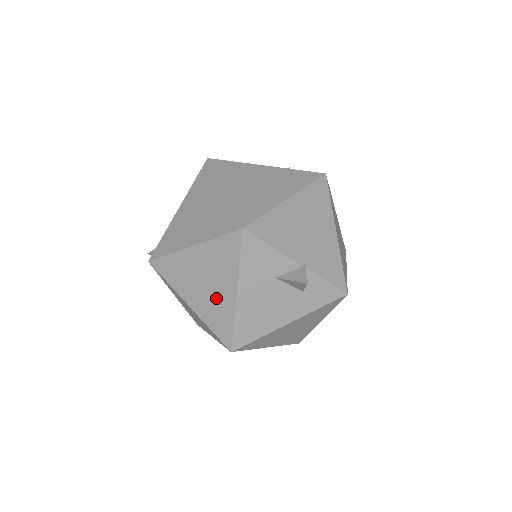
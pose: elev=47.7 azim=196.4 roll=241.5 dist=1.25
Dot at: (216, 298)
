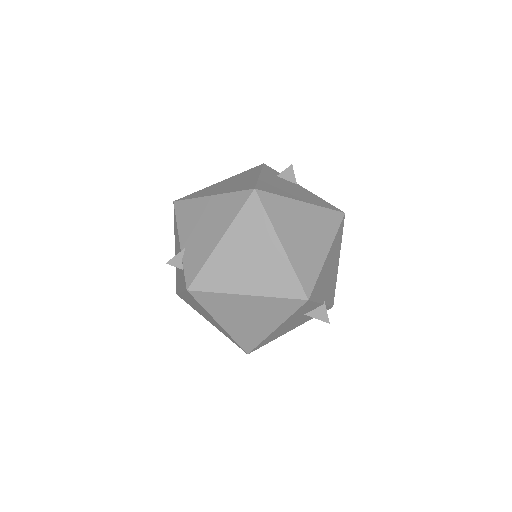
Dot at: (253, 327)
